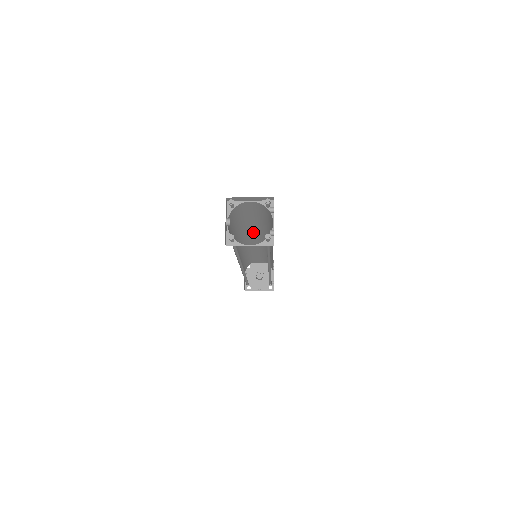
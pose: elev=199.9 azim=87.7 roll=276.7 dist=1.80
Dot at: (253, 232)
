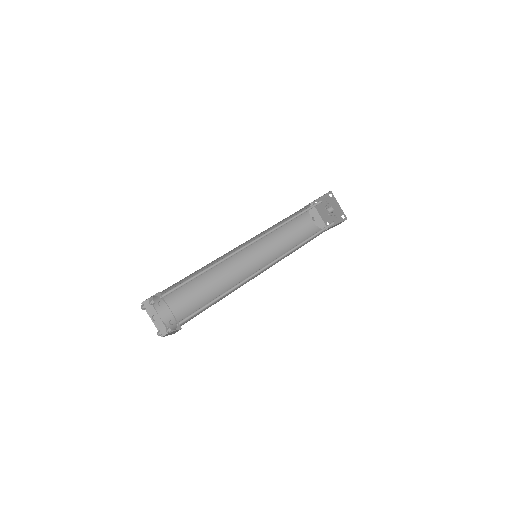
Dot at: occluded
